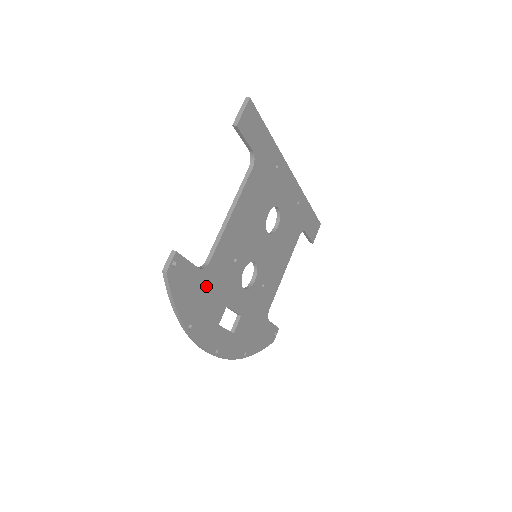
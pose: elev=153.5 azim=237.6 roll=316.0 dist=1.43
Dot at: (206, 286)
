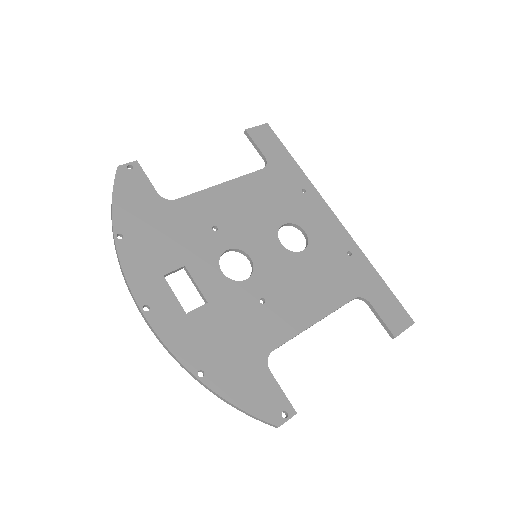
Dot at: (161, 218)
